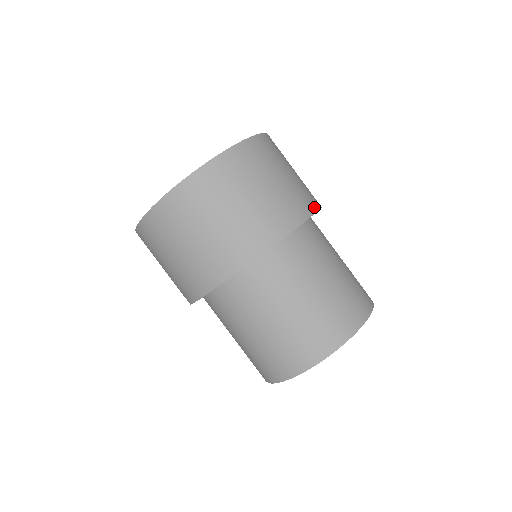
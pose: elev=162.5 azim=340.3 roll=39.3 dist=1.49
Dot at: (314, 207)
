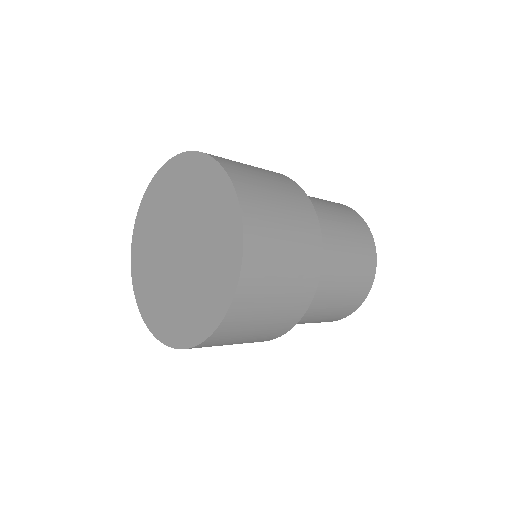
Dot at: (313, 213)
